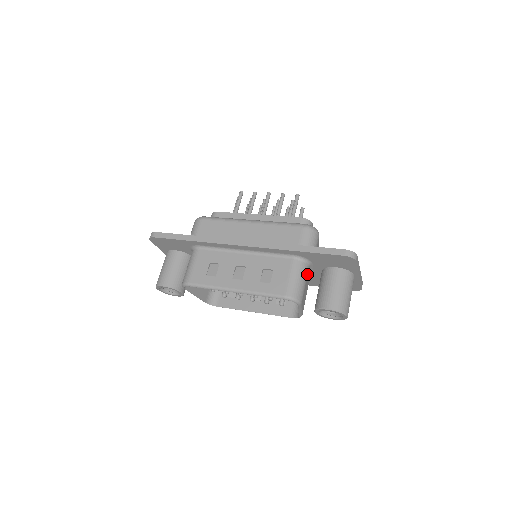
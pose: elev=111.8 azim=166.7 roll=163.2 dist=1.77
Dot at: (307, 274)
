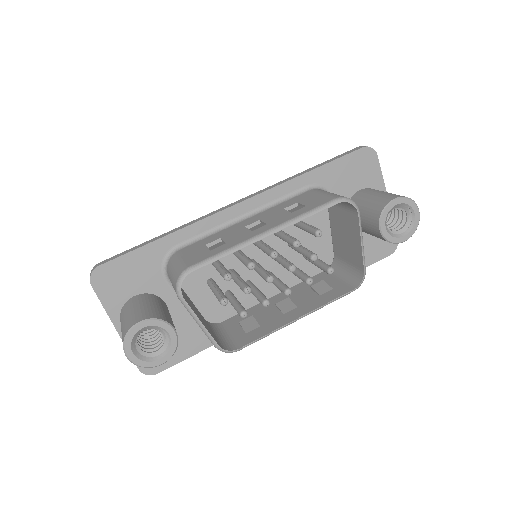
Dot at: occluded
